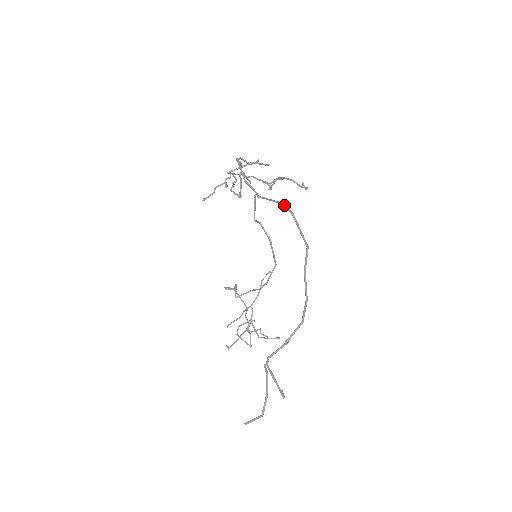
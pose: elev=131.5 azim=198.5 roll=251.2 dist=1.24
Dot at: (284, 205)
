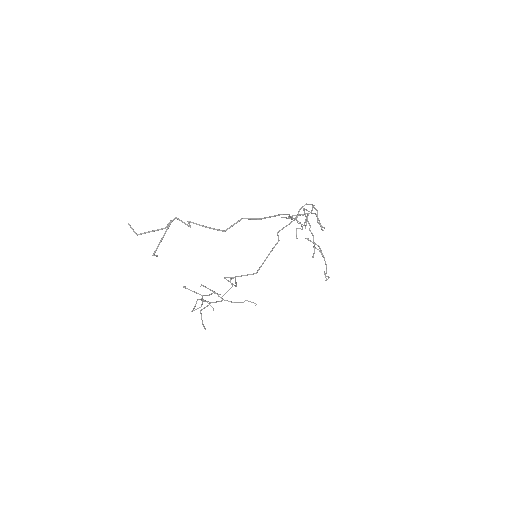
Dot at: (287, 214)
